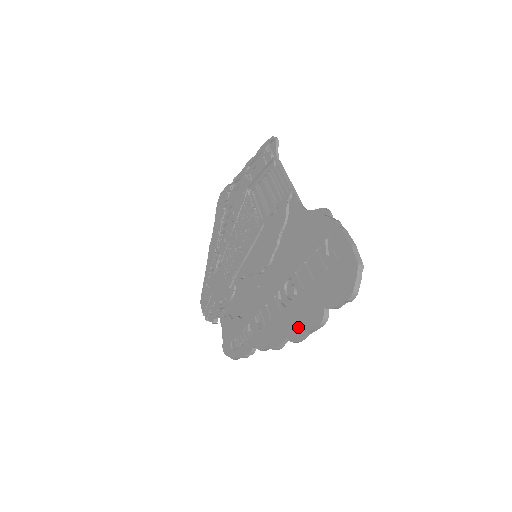
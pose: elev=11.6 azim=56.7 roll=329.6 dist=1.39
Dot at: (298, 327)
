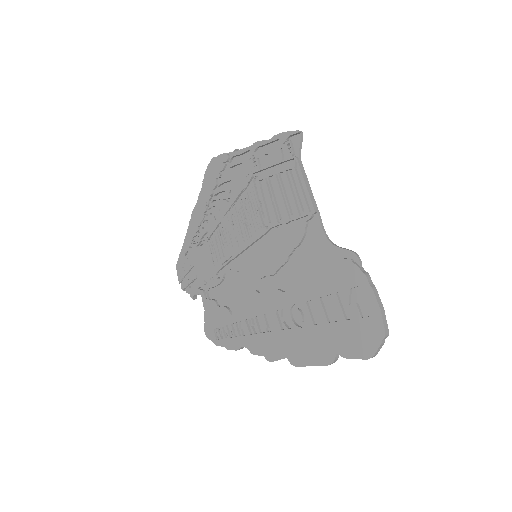
Dot at: (302, 355)
